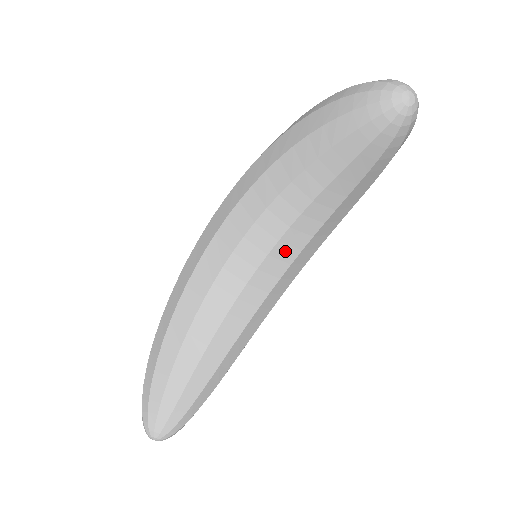
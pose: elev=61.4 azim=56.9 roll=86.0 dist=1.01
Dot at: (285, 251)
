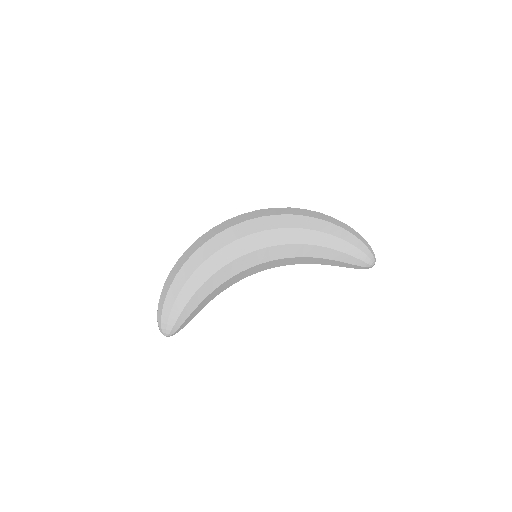
Dot at: occluded
